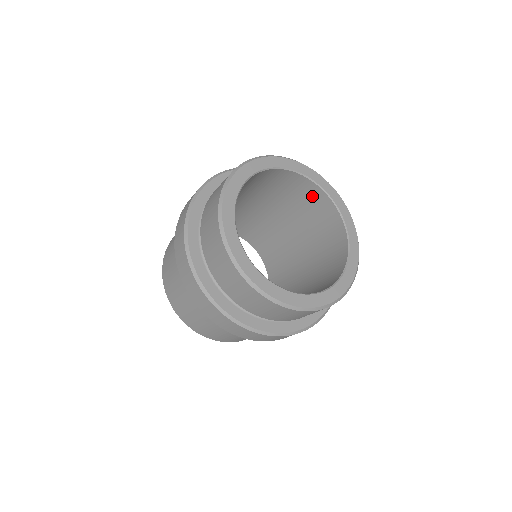
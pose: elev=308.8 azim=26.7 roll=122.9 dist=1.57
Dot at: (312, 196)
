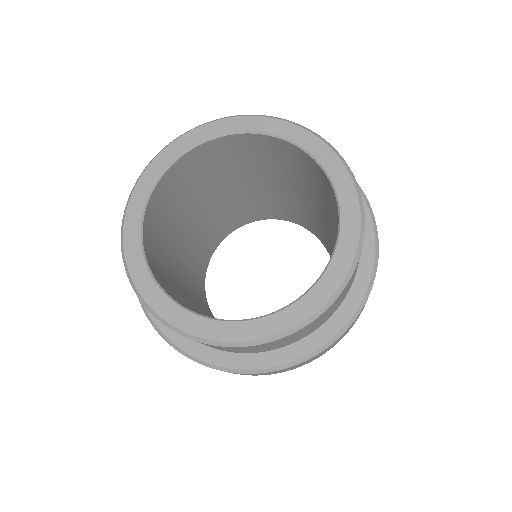
Dot at: (199, 161)
